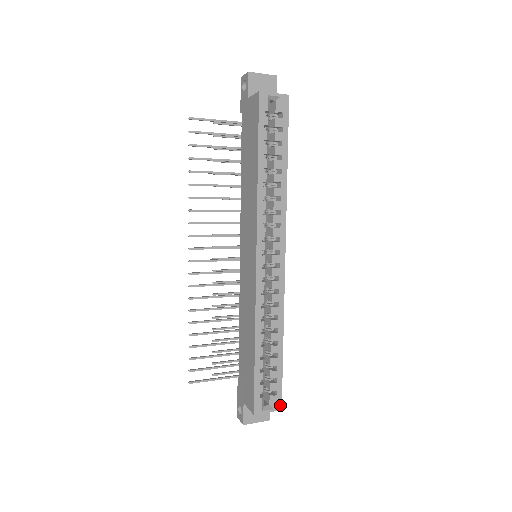
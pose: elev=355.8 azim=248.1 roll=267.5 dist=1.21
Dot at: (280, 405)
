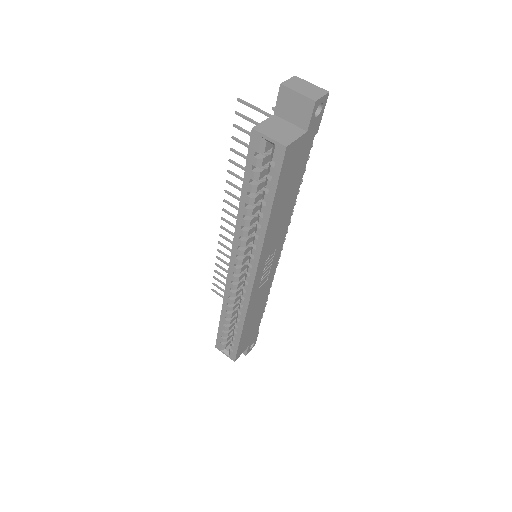
Dot at: (234, 359)
